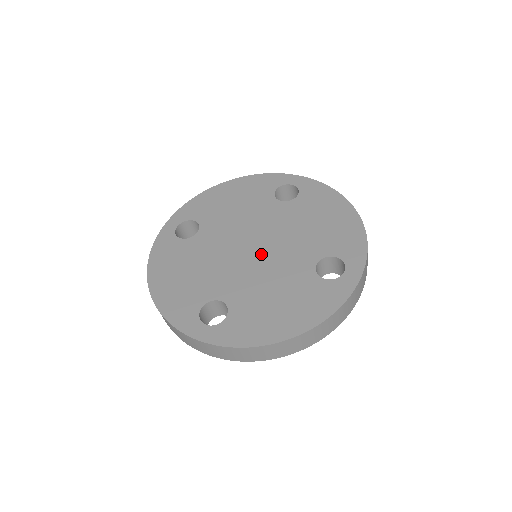
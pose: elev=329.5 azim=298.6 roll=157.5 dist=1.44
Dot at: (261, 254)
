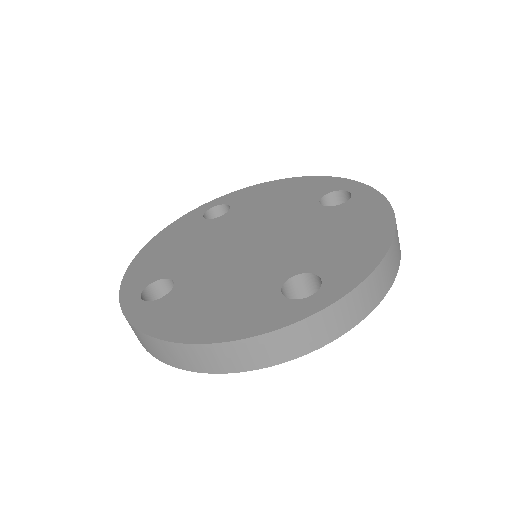
Dot at: (266, 237)
